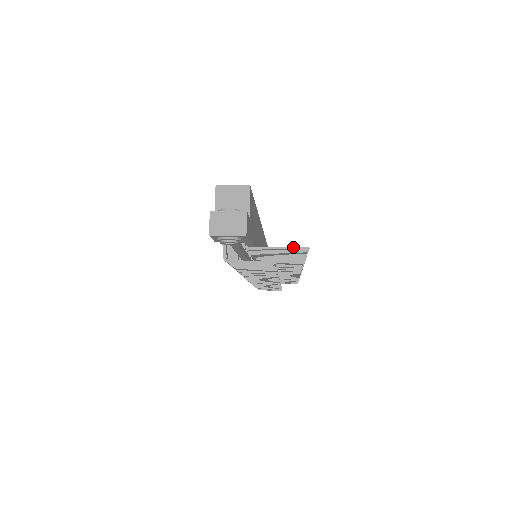
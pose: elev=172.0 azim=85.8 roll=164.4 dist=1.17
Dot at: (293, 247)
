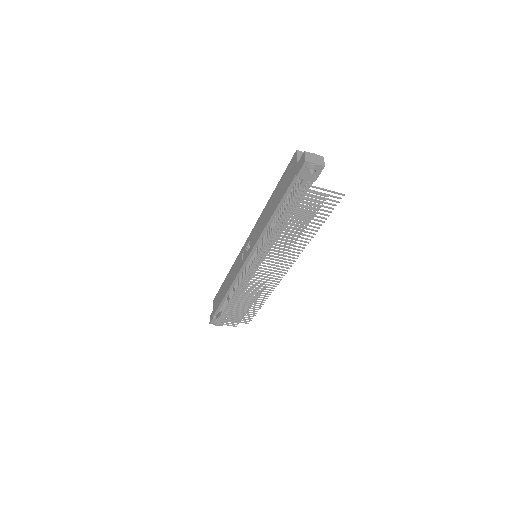
Dot at: (336, 192)
